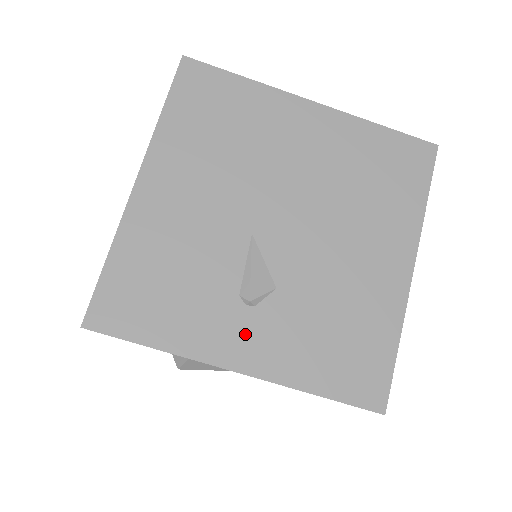
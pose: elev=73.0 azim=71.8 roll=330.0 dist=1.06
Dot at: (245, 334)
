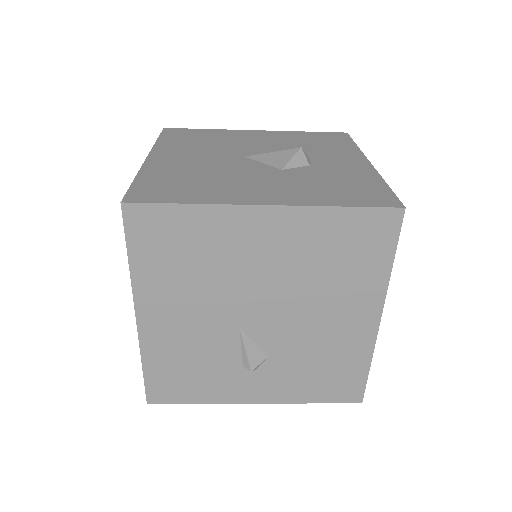
Dot at: (254, 385)
